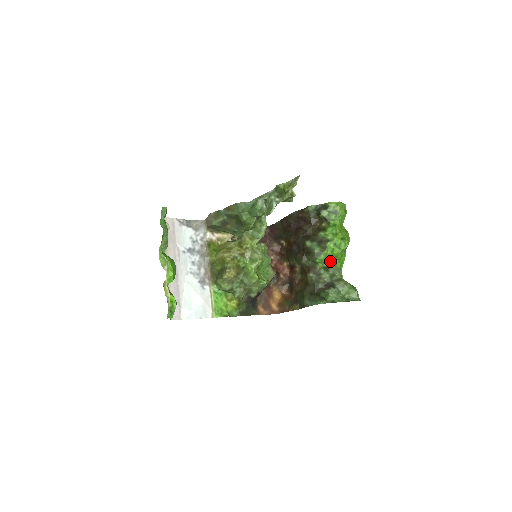
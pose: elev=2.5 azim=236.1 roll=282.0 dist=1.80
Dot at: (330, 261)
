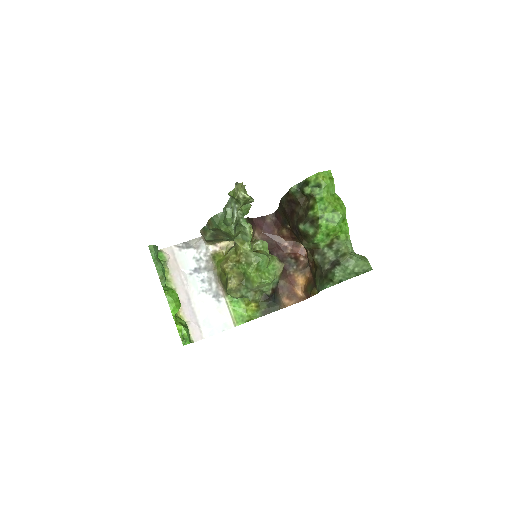
Dot at: (332, 236)
